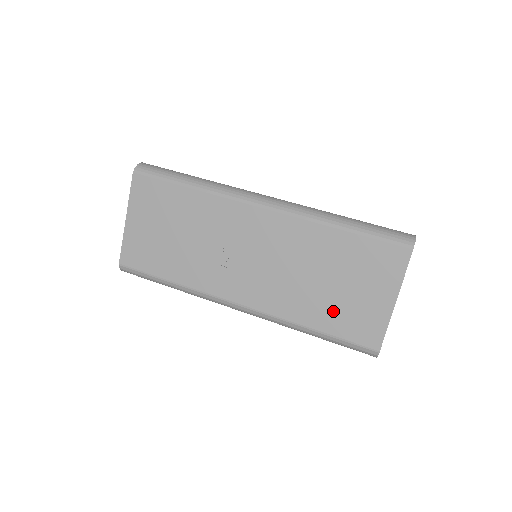
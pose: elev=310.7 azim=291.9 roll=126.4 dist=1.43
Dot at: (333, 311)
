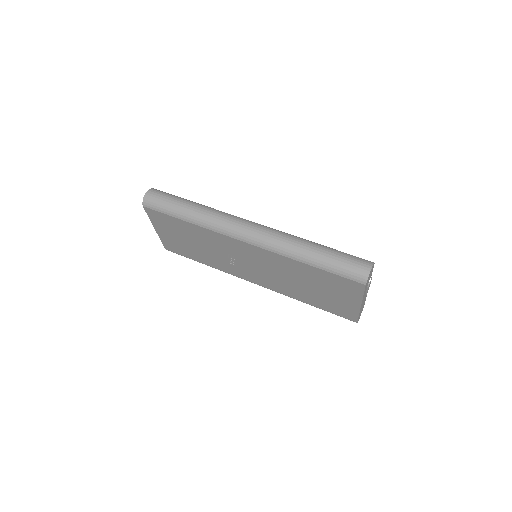
Dot at: (318, 300)
